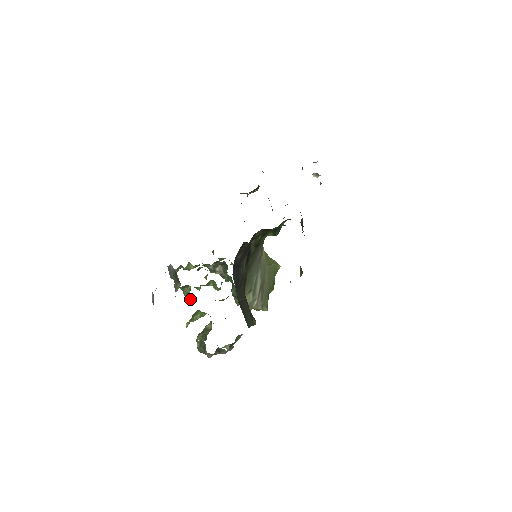
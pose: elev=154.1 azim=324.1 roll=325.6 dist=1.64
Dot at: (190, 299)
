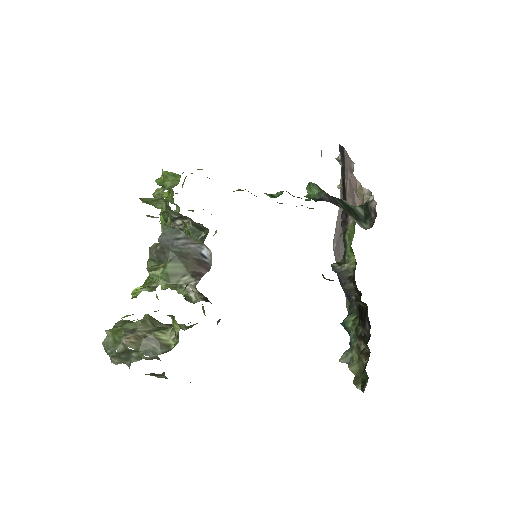
Dot at: (150, 275)
